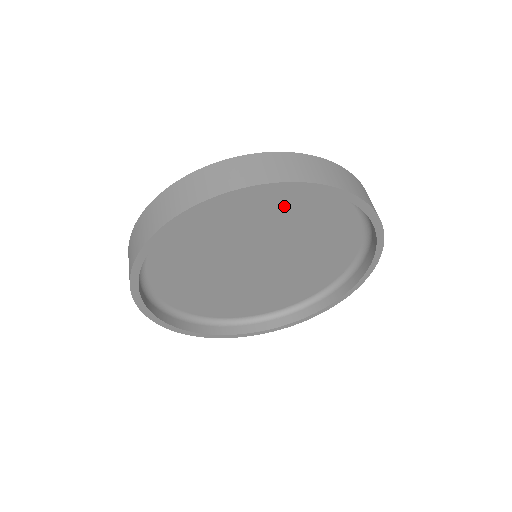
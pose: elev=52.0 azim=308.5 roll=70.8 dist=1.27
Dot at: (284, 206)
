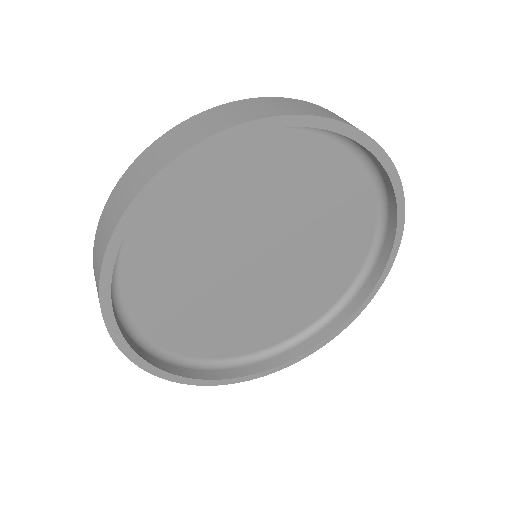
Dot at: (289, 170)
